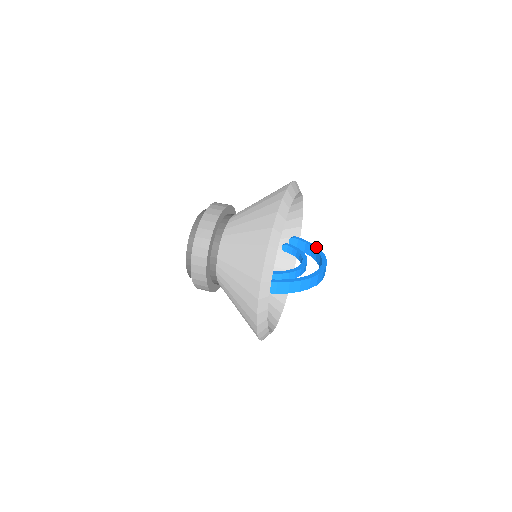
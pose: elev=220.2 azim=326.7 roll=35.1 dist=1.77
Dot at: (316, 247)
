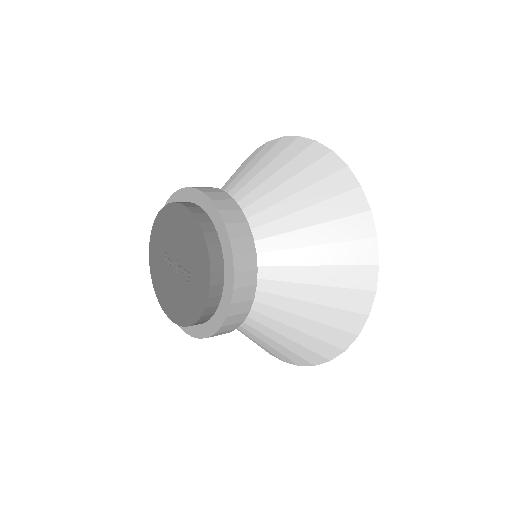
Dot at: occluded
